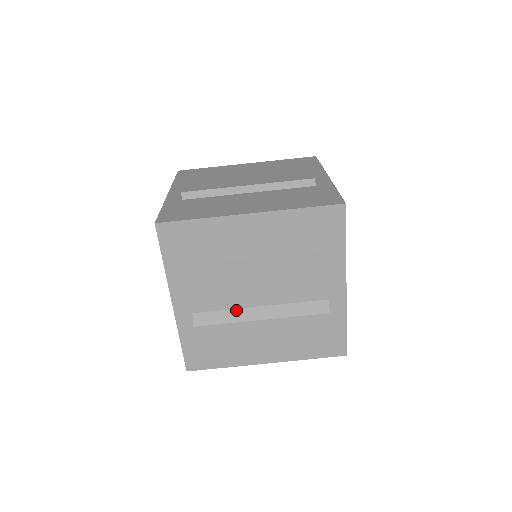
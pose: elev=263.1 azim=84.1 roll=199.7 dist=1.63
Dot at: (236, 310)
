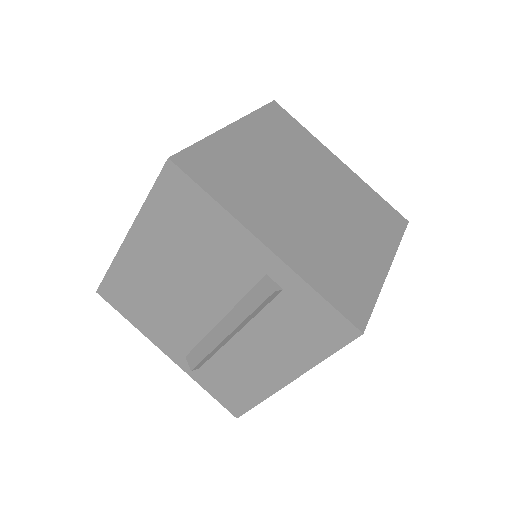
Dot at: (207, 336)
